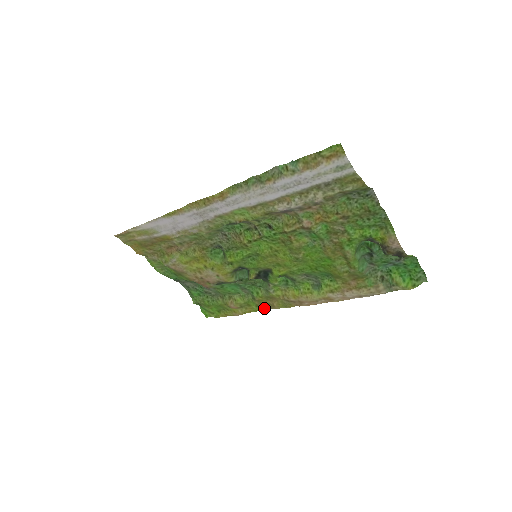
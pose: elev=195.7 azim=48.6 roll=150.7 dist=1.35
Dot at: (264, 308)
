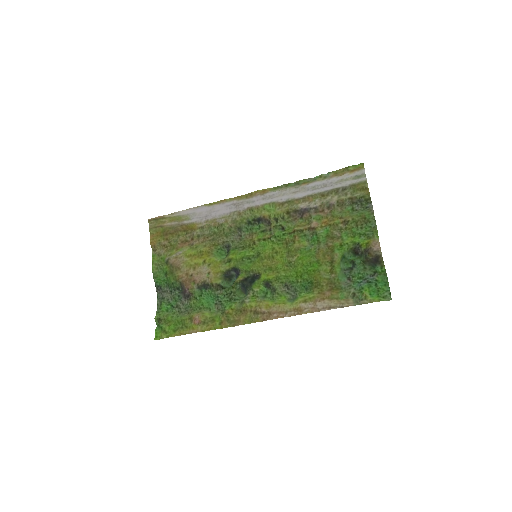
Dot at: (227, 325)
